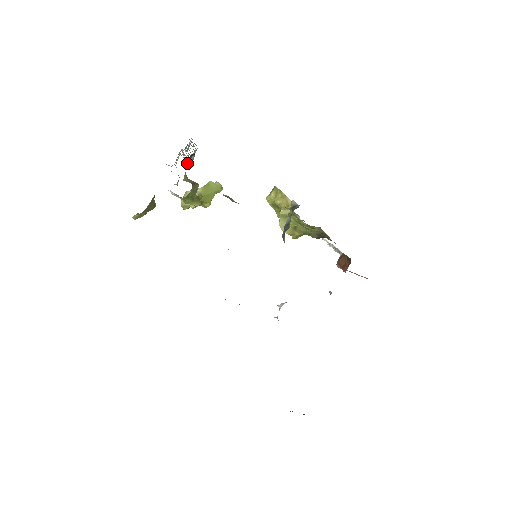
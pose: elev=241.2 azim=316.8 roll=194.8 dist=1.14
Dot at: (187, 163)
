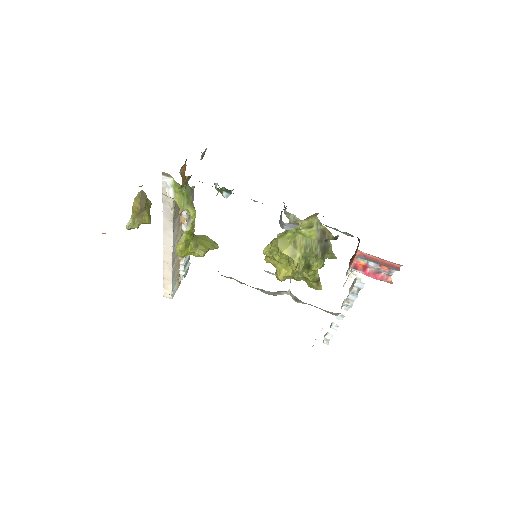
Dot at: occluded
